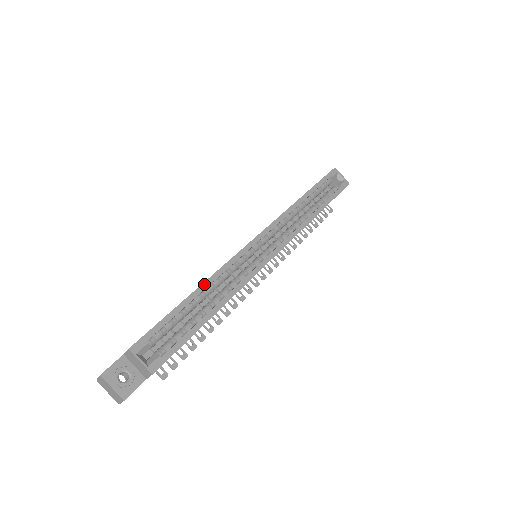
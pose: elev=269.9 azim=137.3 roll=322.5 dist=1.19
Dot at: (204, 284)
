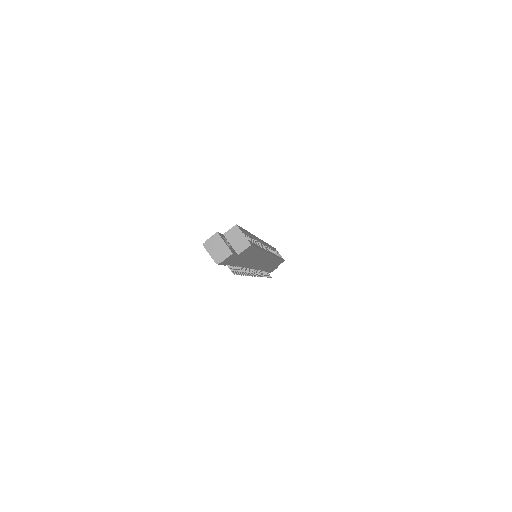
Dot at: (252, 234)
